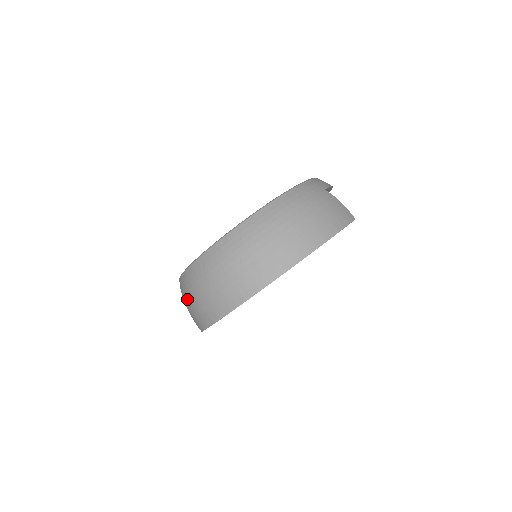
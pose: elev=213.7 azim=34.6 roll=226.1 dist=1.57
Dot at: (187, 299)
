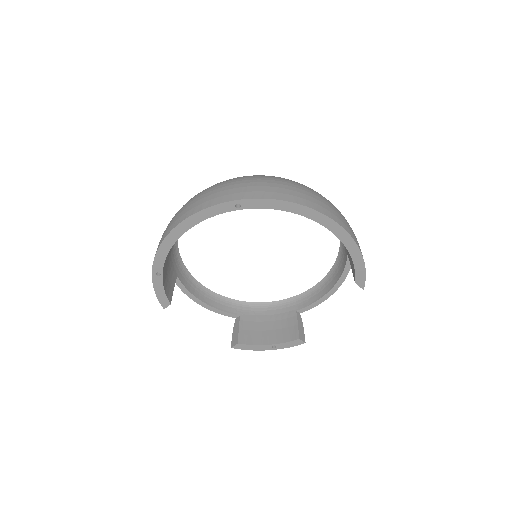
Dot at: (209, 189)
